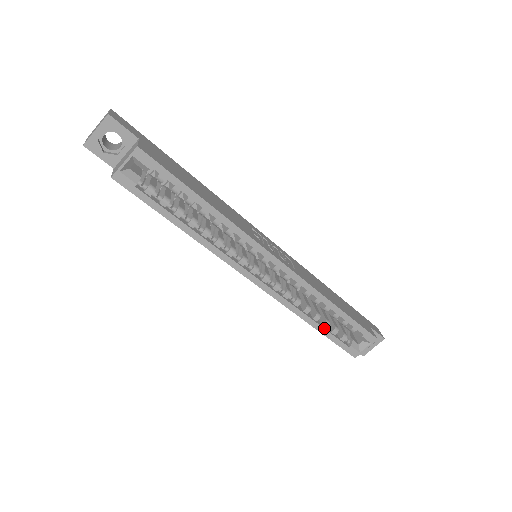
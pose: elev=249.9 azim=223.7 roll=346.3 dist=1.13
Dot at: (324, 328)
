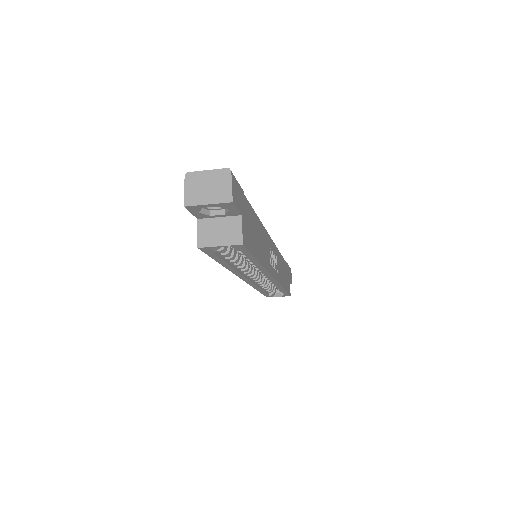
Dot at: (264, 291)
